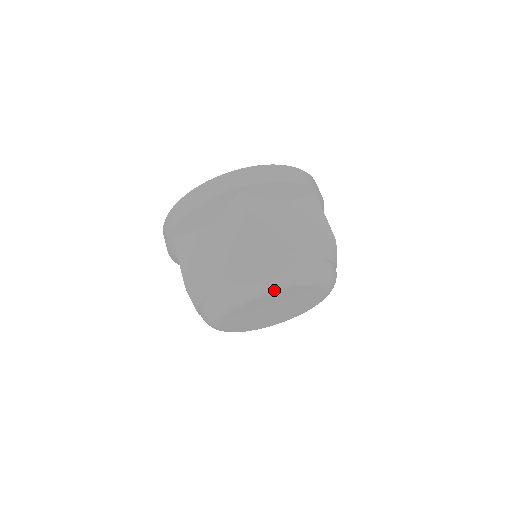
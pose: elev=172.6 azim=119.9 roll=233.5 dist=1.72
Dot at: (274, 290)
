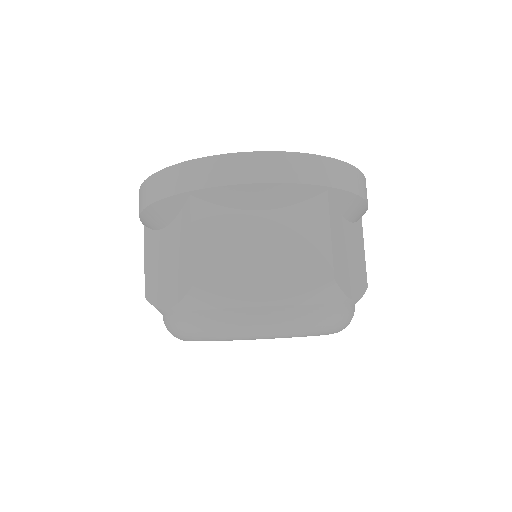
Dot at: (224, 340)
